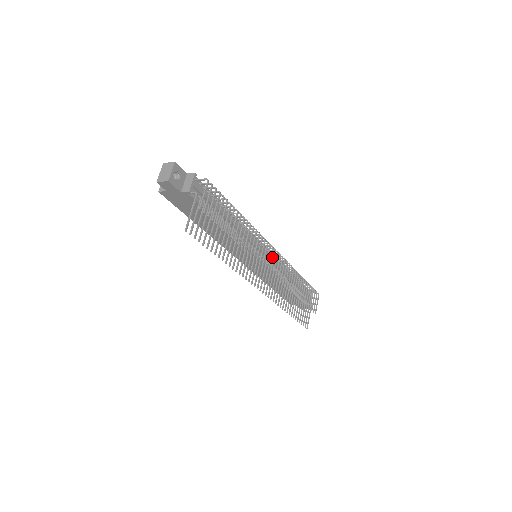
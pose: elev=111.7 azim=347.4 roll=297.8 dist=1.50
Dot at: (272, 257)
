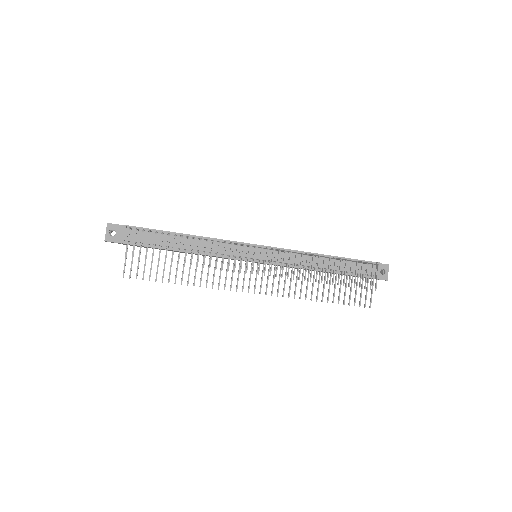
Dot at: (275, 251)
